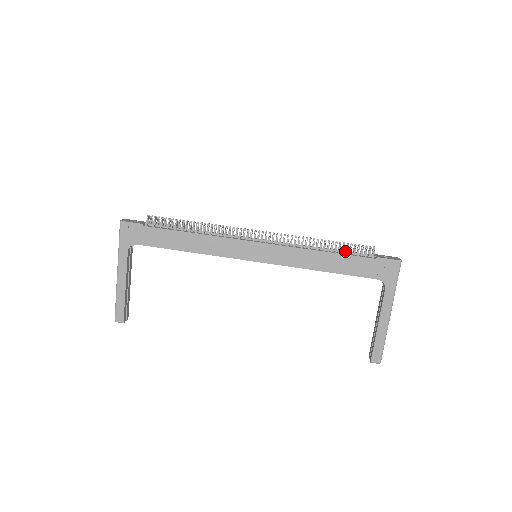
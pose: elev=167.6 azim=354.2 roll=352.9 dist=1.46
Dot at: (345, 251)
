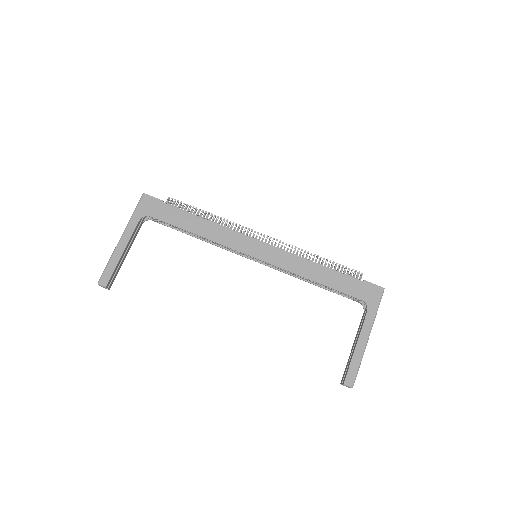
Dot at: (336, 270)
